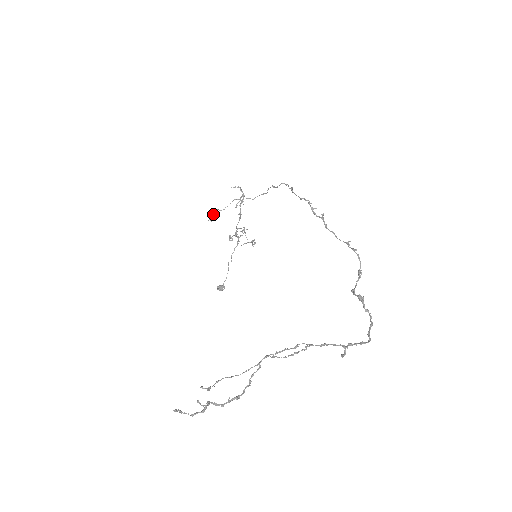
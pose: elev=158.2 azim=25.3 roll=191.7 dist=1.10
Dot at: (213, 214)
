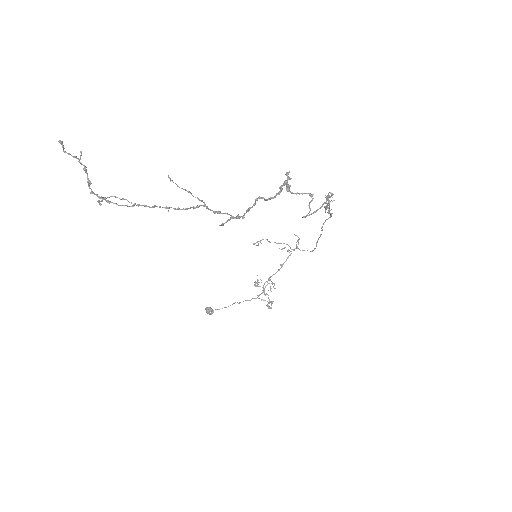
Dot at: occluded
